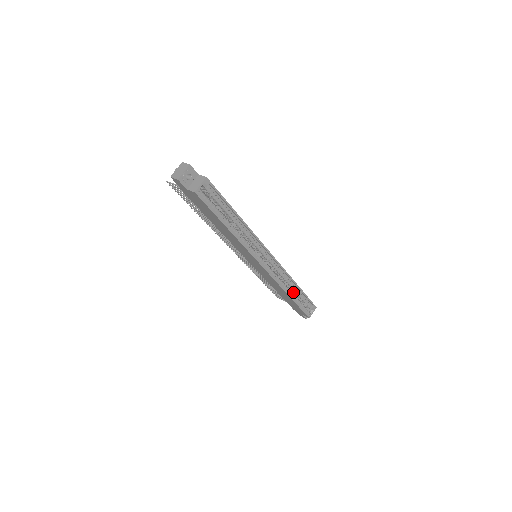
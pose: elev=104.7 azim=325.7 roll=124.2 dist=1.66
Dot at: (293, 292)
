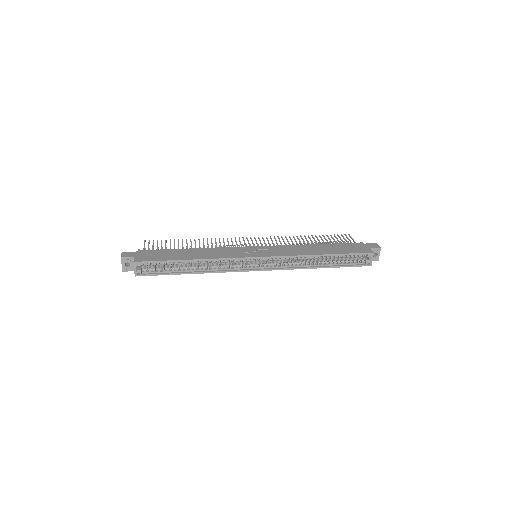
Dot at: (327, 258)
